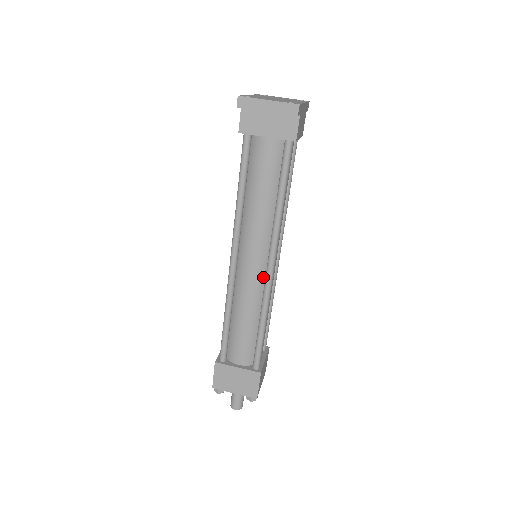
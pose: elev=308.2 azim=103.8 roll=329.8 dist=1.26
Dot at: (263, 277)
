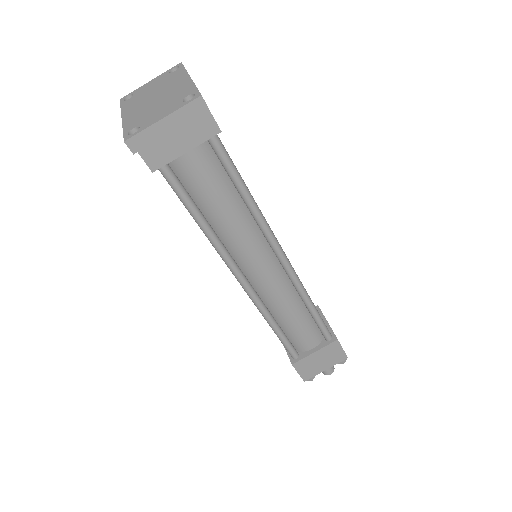
Dot at: (281, 271)
